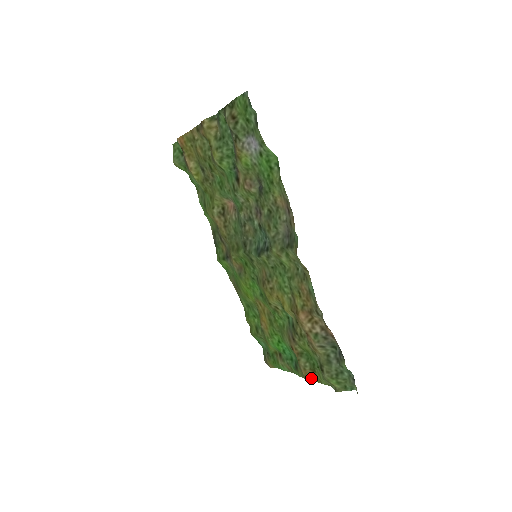
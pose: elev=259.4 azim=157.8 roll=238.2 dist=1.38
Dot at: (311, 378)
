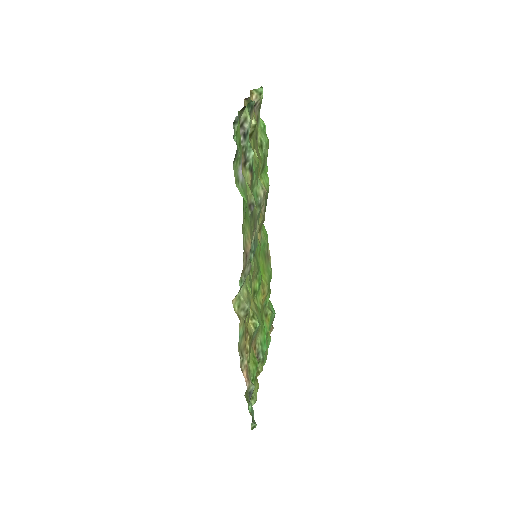
Dot at: occluded
